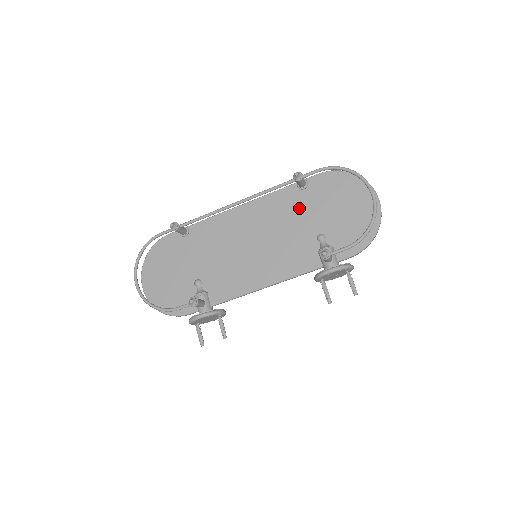
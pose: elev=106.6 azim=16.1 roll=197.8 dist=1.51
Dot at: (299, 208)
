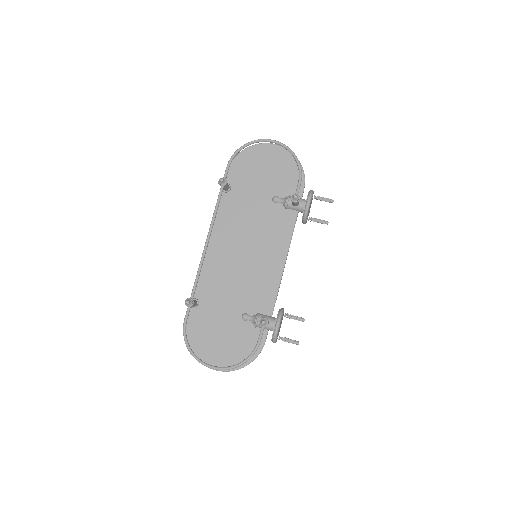
Dot at: (242, 202)
